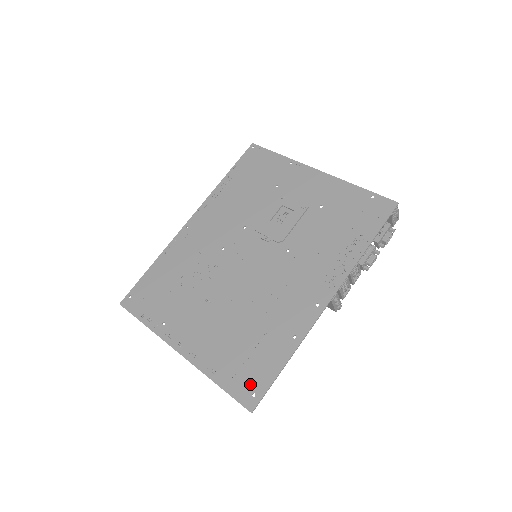
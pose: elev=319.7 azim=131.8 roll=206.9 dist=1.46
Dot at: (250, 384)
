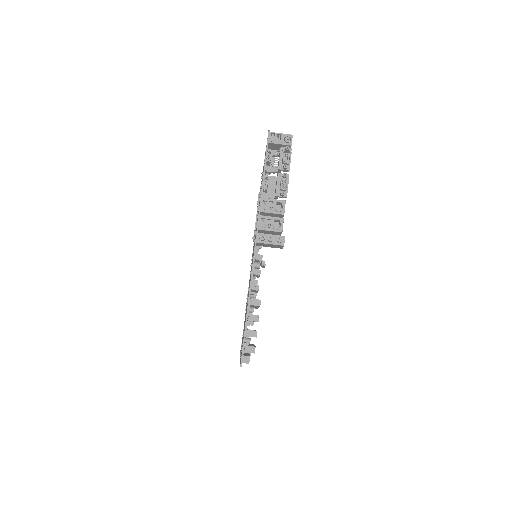
Dot at: occluded
